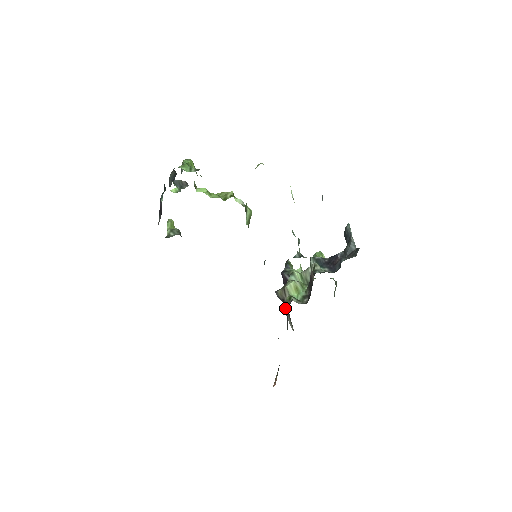
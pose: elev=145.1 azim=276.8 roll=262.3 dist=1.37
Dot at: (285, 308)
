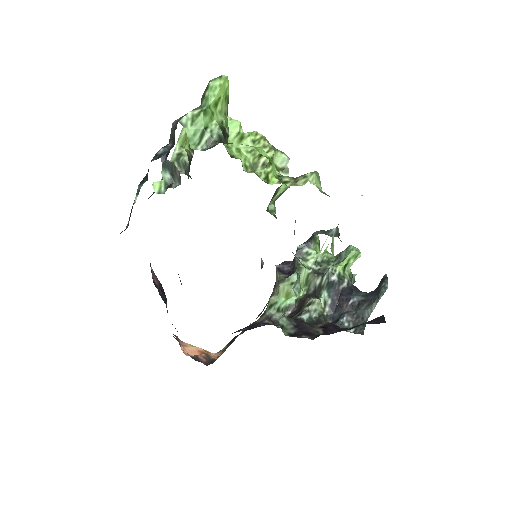
Dot at: occluded
